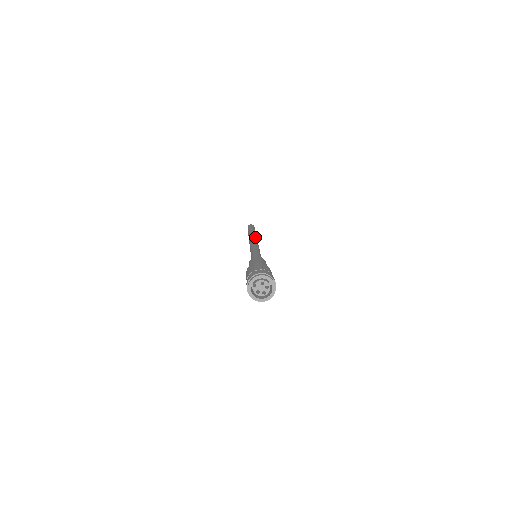
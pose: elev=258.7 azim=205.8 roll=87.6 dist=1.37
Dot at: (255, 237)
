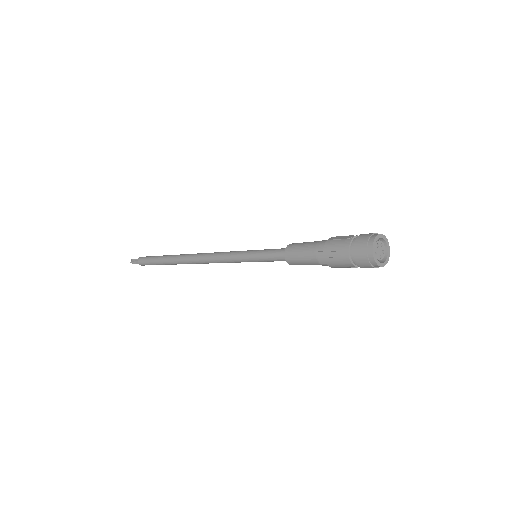
Dot at: (194, 254)
